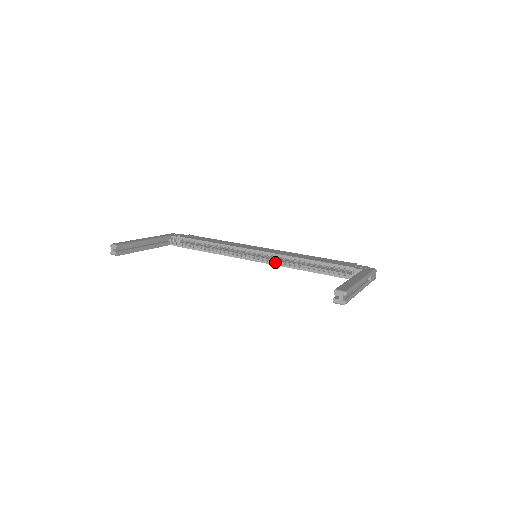
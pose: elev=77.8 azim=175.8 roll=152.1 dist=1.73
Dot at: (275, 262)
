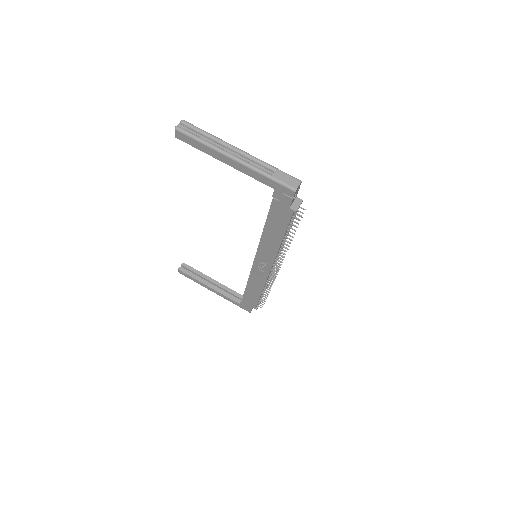
Dot at: occluded
